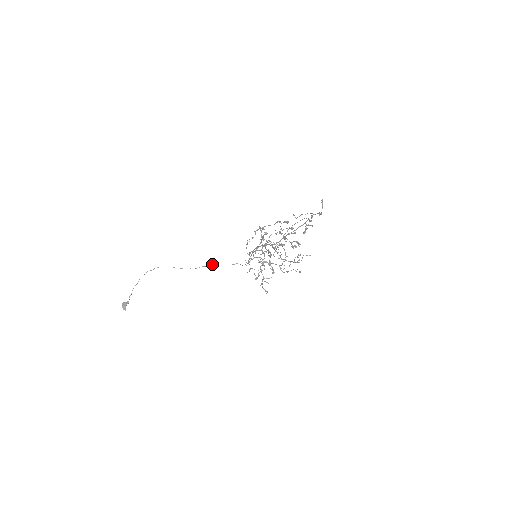
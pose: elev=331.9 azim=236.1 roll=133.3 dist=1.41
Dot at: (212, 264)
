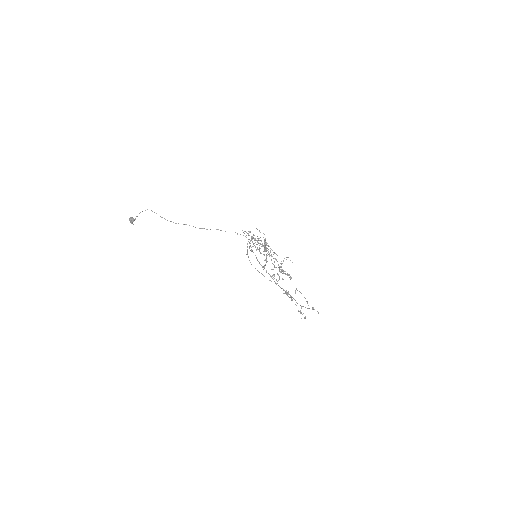
Dot at: (216, 229)
